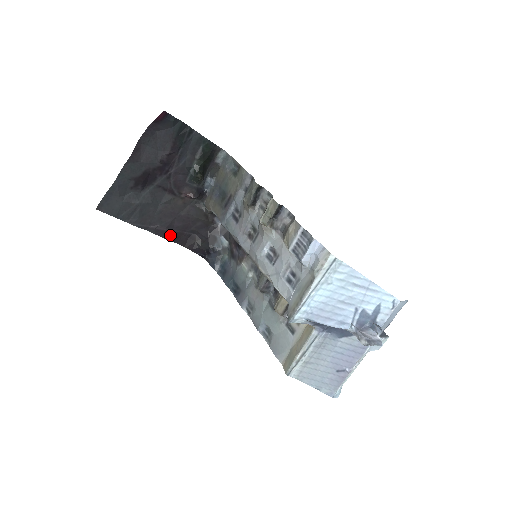
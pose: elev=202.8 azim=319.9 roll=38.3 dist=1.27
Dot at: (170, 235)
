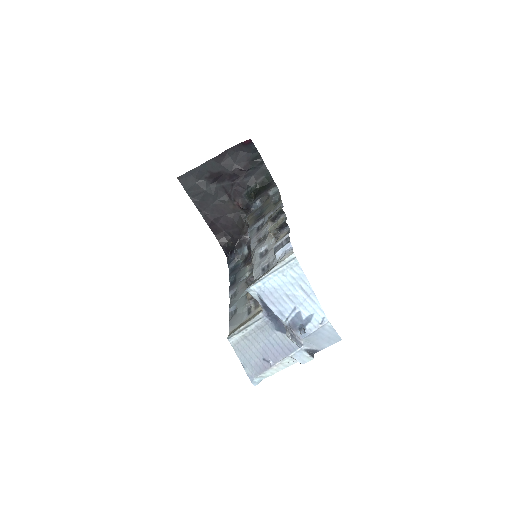
Dot at: (213, 226)
